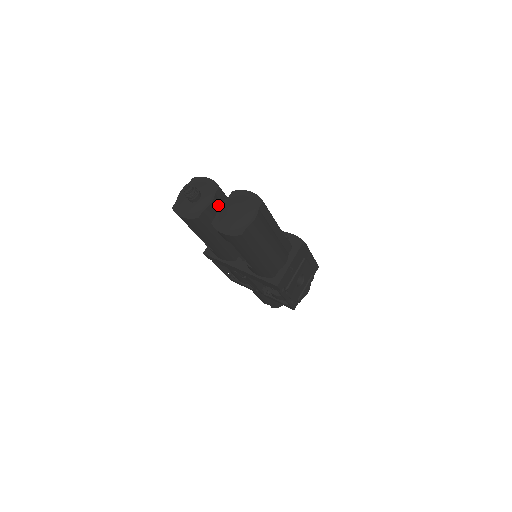
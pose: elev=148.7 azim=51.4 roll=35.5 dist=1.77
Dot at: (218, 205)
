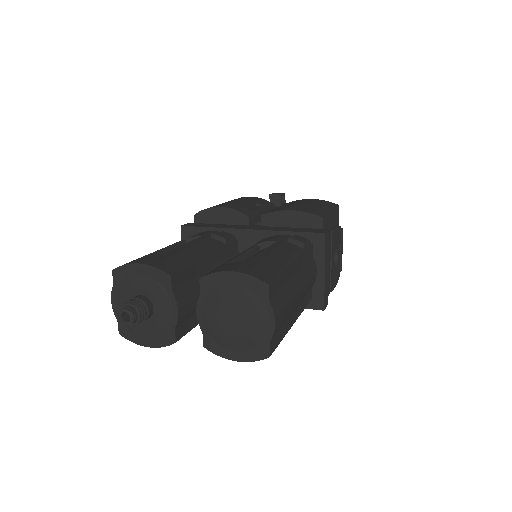
Dot at: (186, 295)
